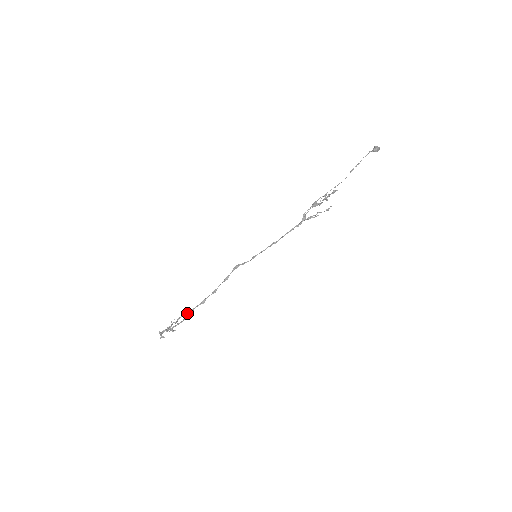
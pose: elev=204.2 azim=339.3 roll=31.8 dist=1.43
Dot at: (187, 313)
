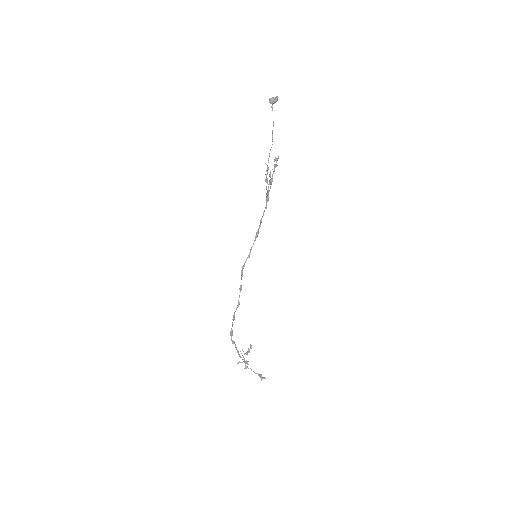
Dot at: (231, 335)
